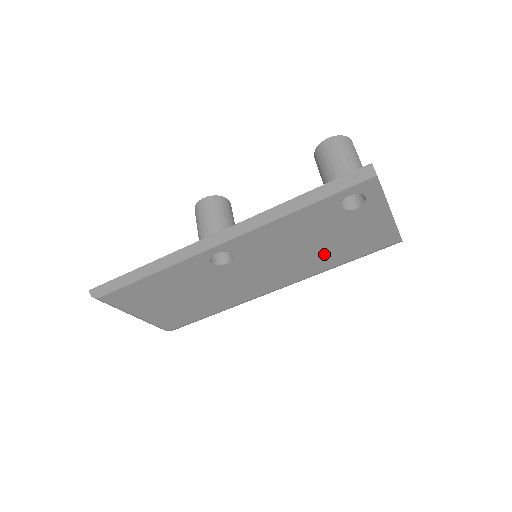
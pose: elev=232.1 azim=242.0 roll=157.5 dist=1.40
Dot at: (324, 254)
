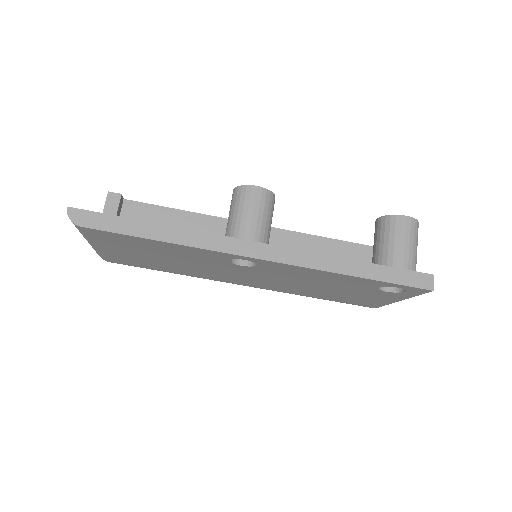
Dot at: (317, 292)
